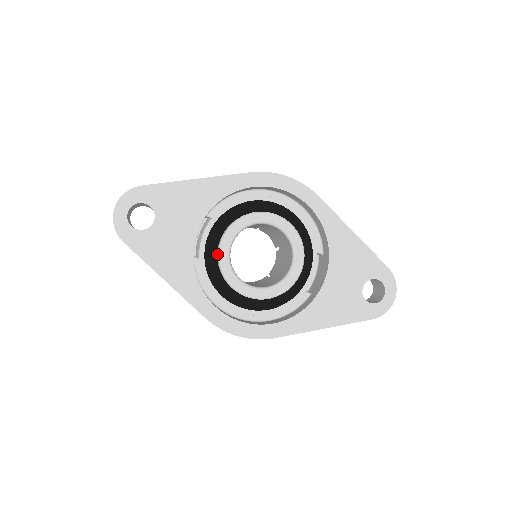
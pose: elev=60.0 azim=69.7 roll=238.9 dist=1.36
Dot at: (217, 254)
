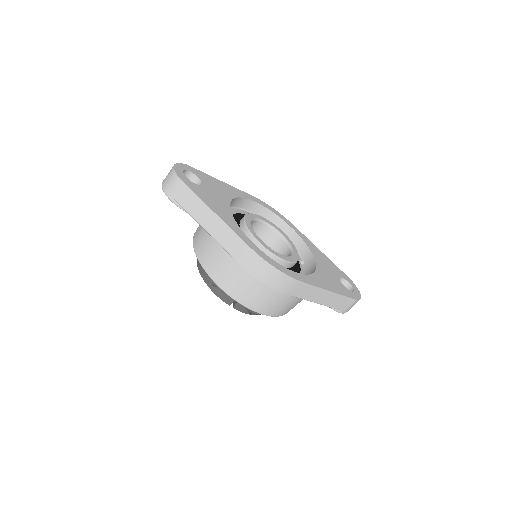
Dot at: (241, 226)
